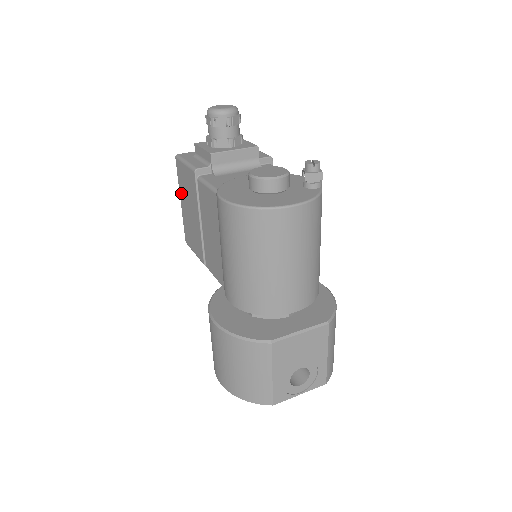
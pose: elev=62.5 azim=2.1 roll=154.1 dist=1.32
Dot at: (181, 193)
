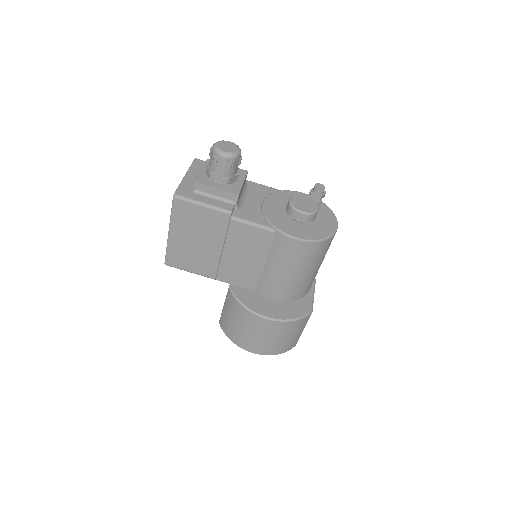
Dot at: (176, 227)
